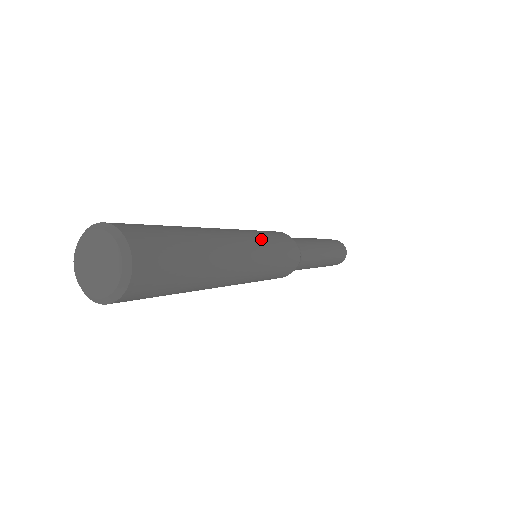
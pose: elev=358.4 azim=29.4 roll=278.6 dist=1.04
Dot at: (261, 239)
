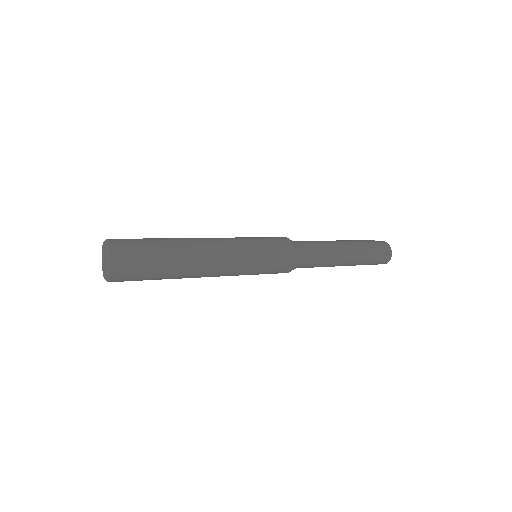
Dot at: (246, 247)
